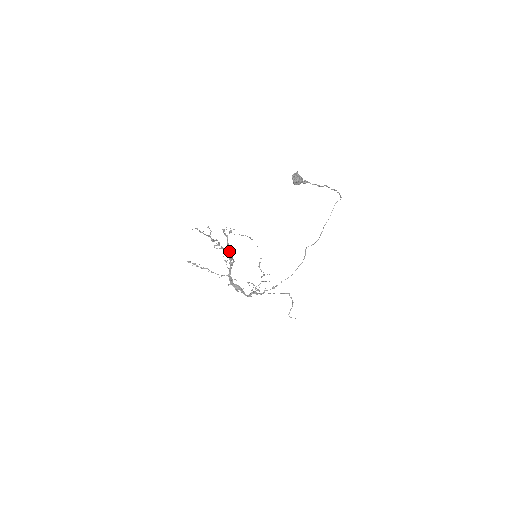
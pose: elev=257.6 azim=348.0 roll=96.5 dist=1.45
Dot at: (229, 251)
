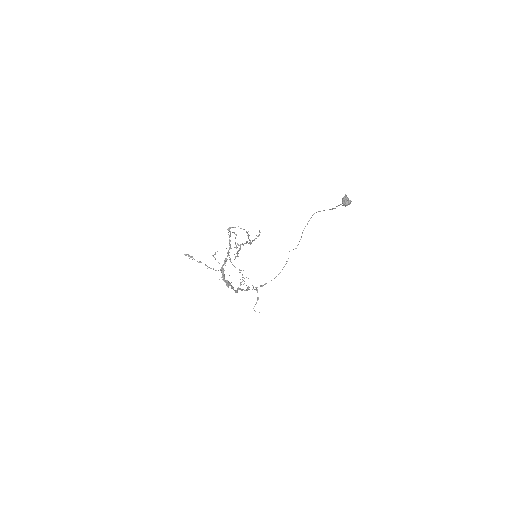
Dot at: (231, 248)
